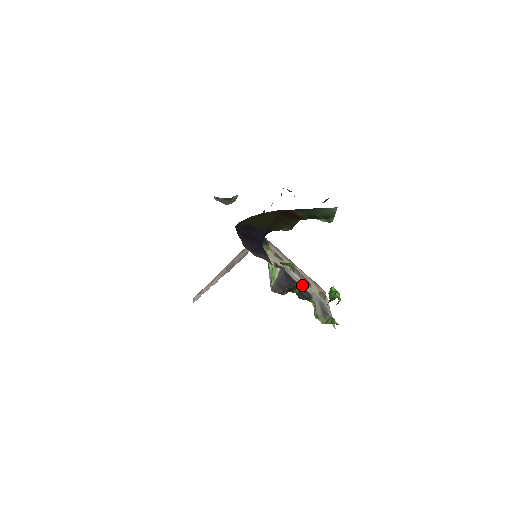
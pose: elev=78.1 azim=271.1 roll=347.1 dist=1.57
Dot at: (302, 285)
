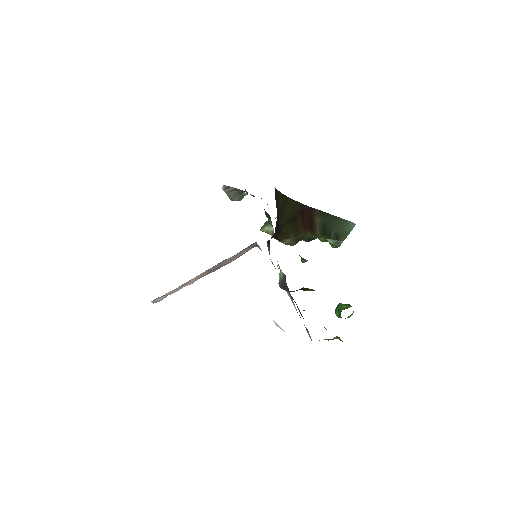
Dot at: occluded
